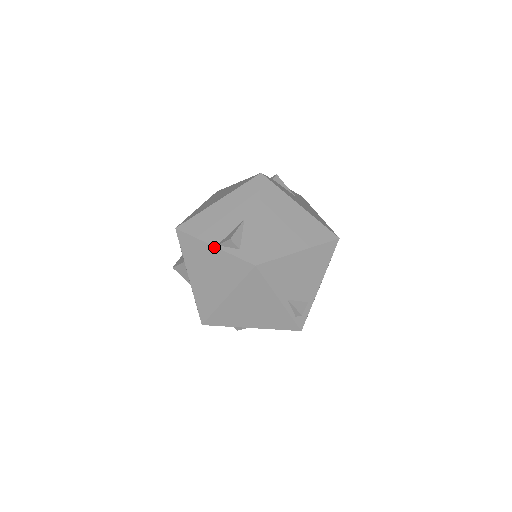
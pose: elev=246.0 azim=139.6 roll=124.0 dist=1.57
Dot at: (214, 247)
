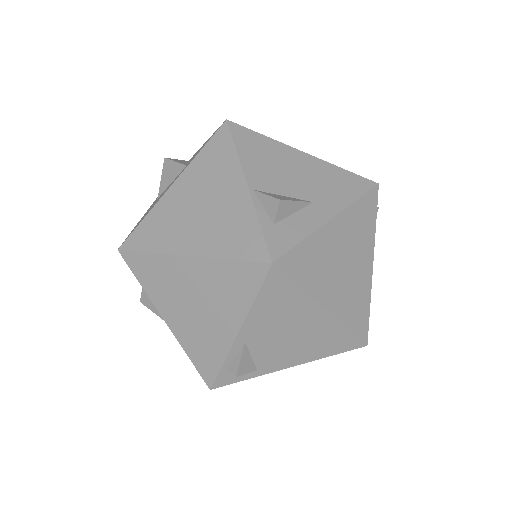
Dot at: (247, 187)
